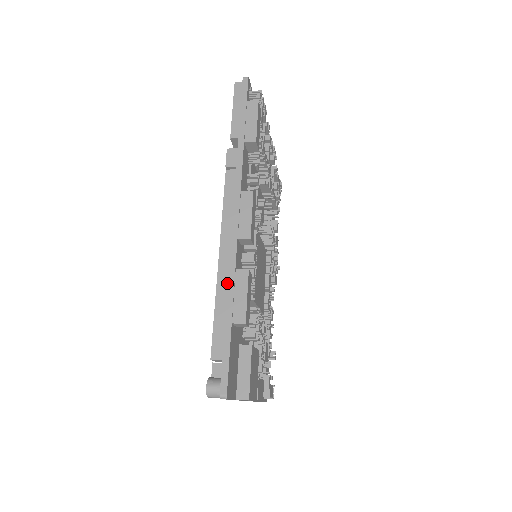
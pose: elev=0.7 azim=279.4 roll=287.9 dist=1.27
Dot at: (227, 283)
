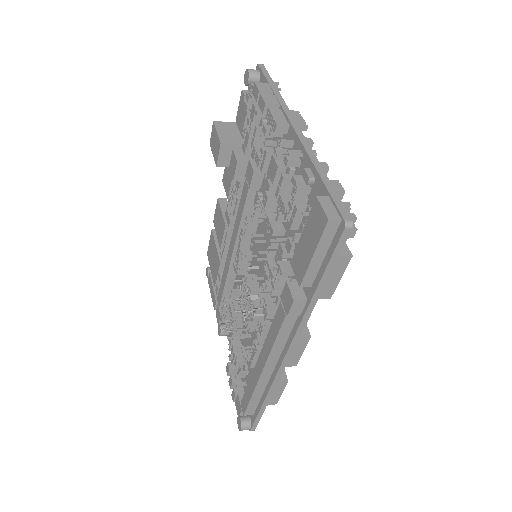
Dot at: (265, 385)
